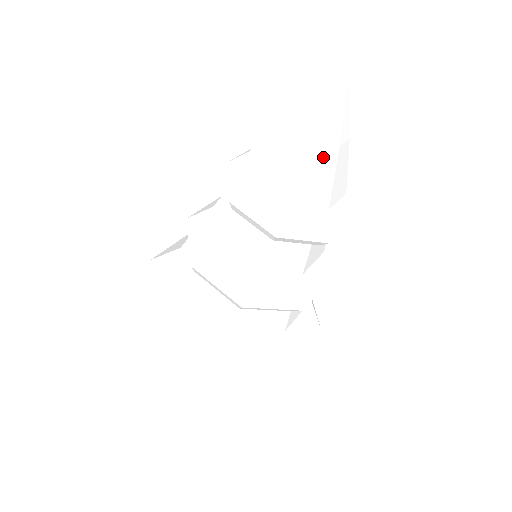
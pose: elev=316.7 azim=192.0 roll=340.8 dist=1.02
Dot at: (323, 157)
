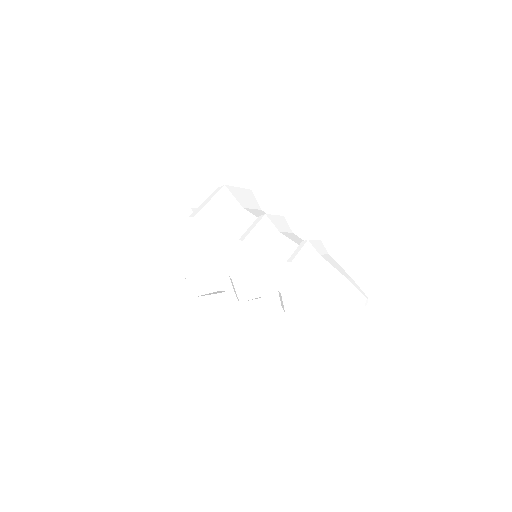
Dot at: occluded
